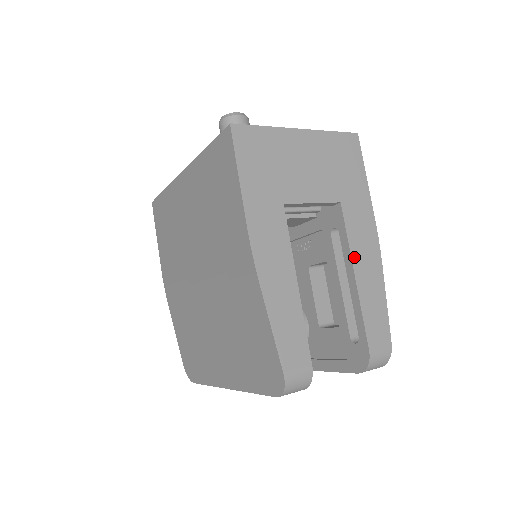
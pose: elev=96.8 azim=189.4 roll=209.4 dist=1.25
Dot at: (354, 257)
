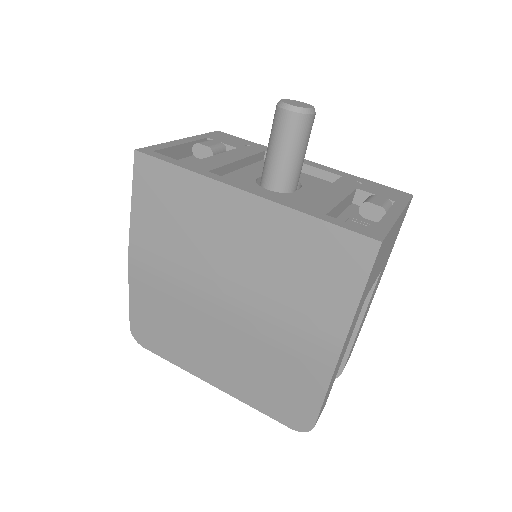
Dot at: (366, 311)
